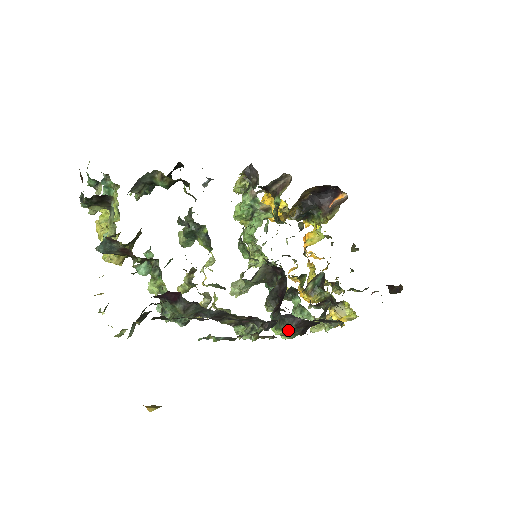
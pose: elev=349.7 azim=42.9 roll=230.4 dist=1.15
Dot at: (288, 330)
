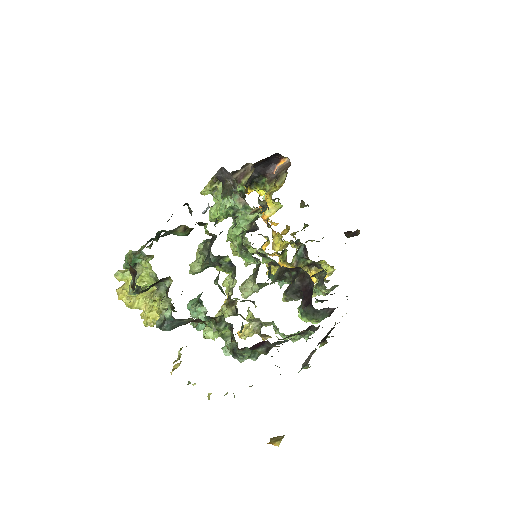
Dot at: (322, 318)
